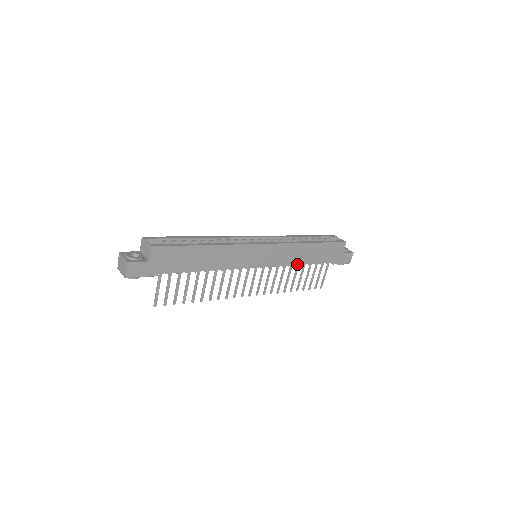
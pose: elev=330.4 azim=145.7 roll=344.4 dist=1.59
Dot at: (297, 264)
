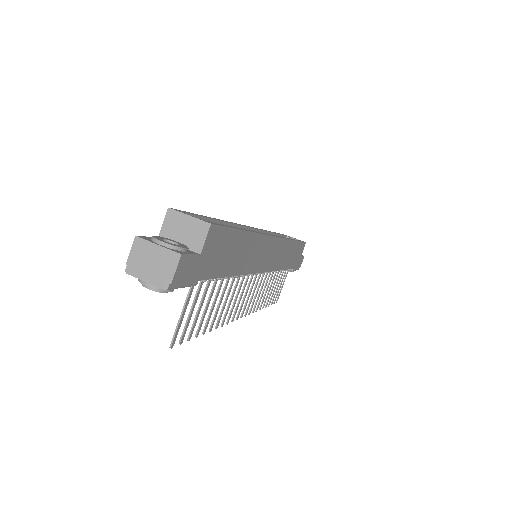
Dot at: (281, 269)
